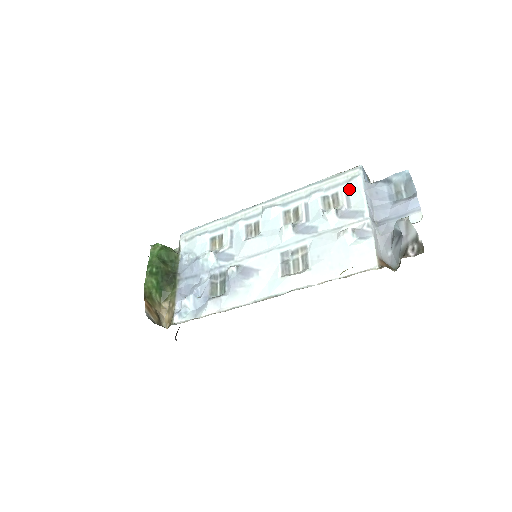
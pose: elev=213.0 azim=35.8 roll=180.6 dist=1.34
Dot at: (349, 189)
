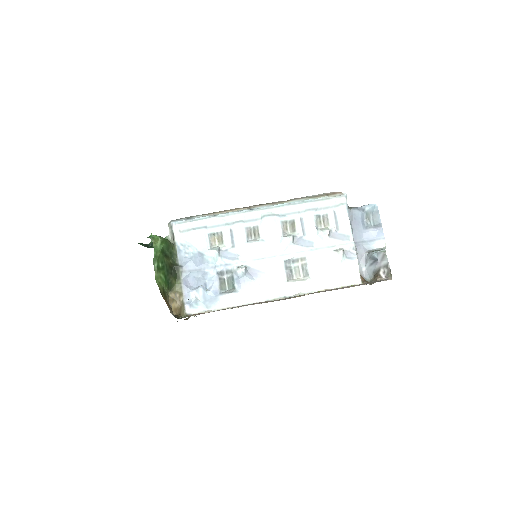
Dot at: (337, 213)
